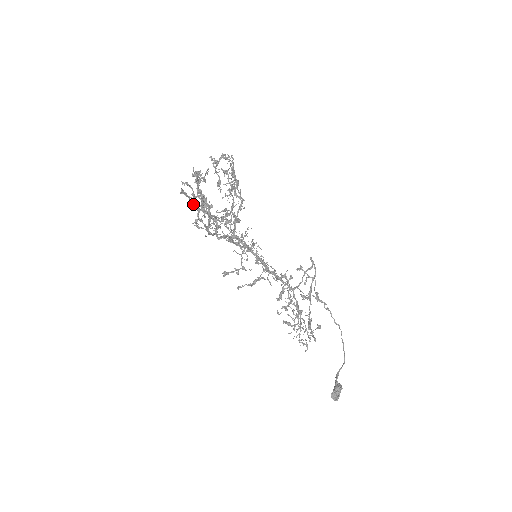
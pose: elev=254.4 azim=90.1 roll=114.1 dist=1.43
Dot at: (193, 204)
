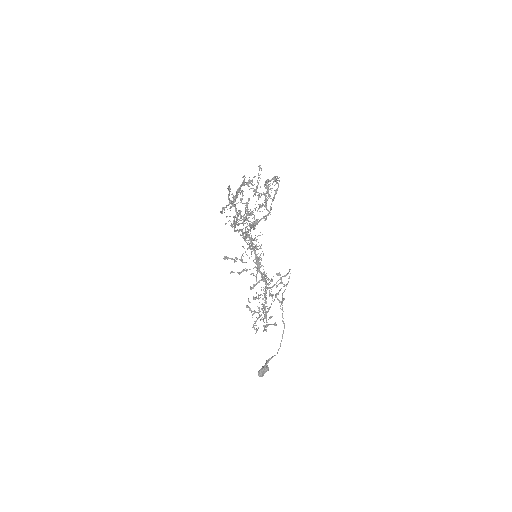
Dot at: occluded
